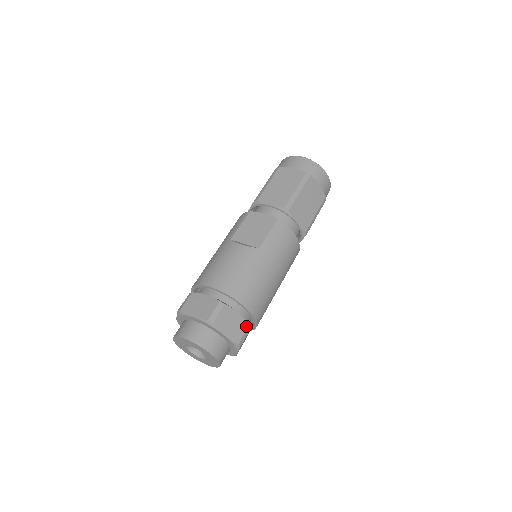
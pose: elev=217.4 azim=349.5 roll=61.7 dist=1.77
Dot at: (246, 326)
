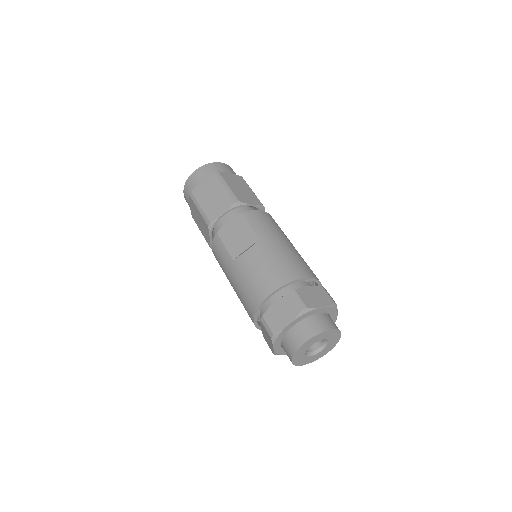
Dot at: (322, 289)
